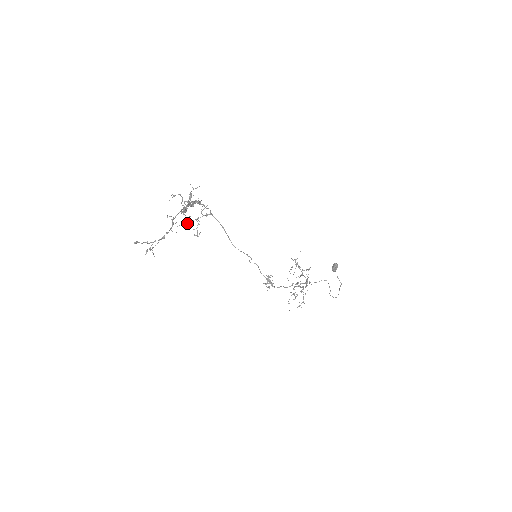
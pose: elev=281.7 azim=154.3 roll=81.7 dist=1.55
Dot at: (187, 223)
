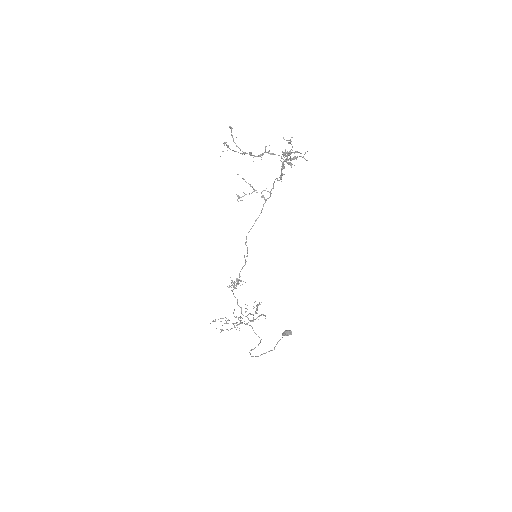
Dot at: occluded
